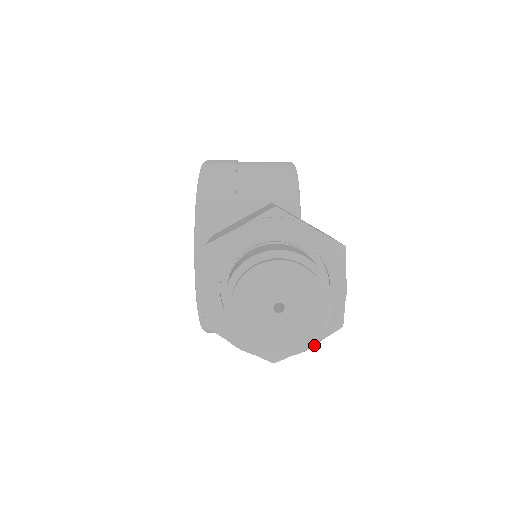
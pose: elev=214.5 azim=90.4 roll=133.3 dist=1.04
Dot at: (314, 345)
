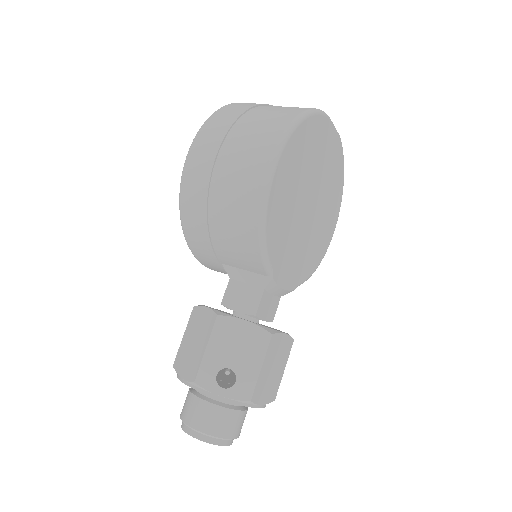
Dot at: occluded
